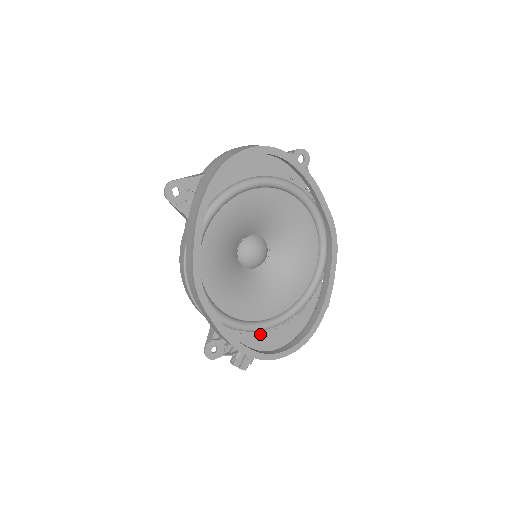
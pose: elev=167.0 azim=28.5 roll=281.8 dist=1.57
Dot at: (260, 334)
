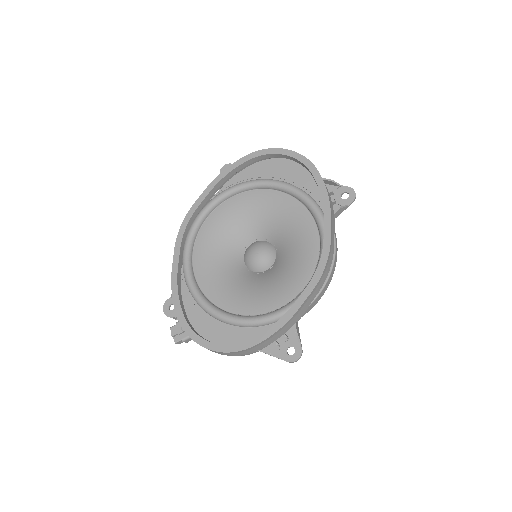
Dot at: (207, 318)
